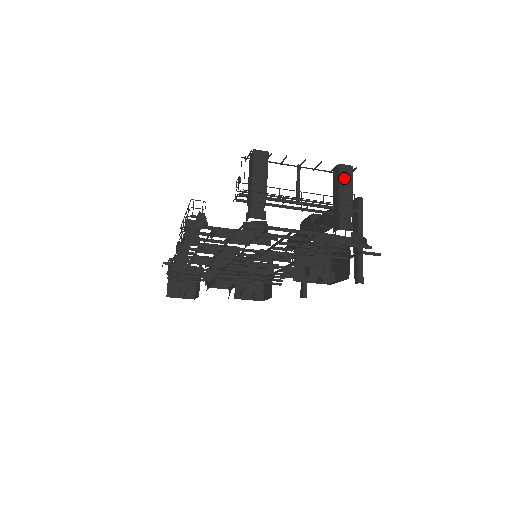
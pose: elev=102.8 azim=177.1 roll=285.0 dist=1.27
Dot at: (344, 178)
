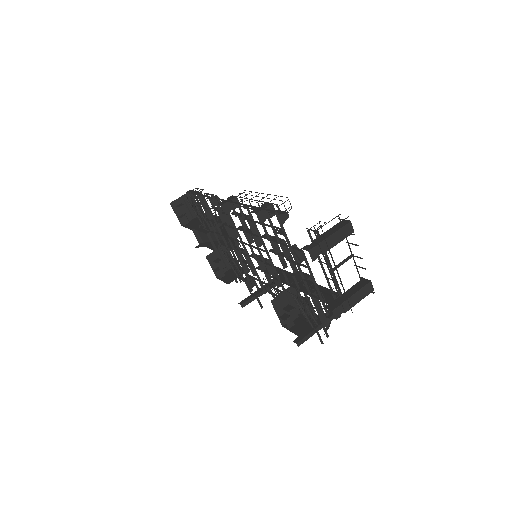
Dot at: (364, 290)
